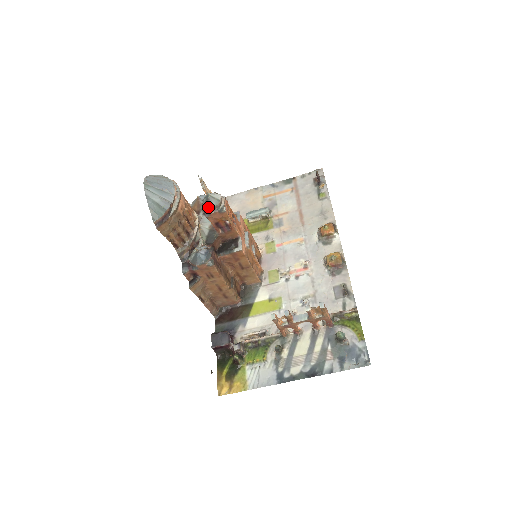
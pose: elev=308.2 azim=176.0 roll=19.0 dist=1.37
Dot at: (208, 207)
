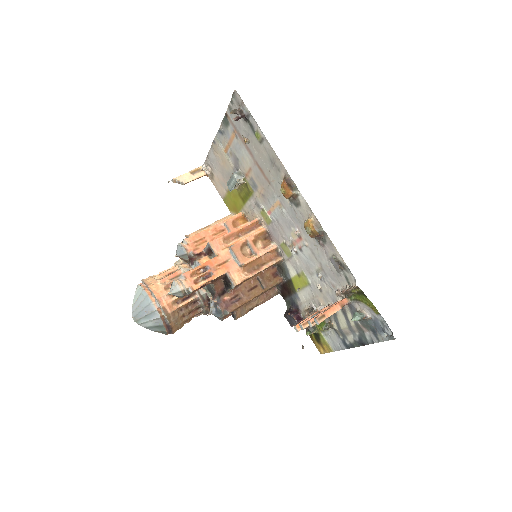
Dot at: occluded
